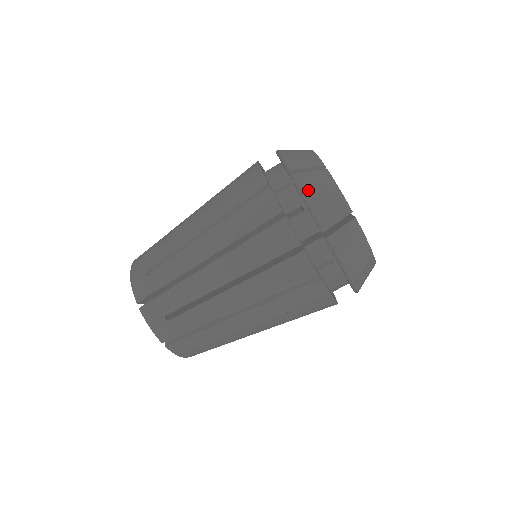
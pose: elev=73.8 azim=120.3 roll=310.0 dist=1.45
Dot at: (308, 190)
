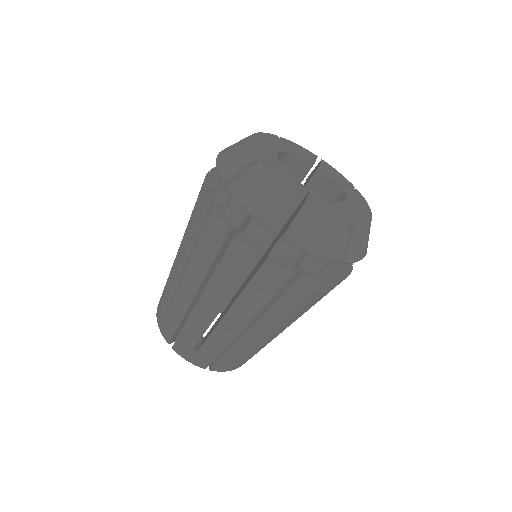
Dot at: (244, 198)
